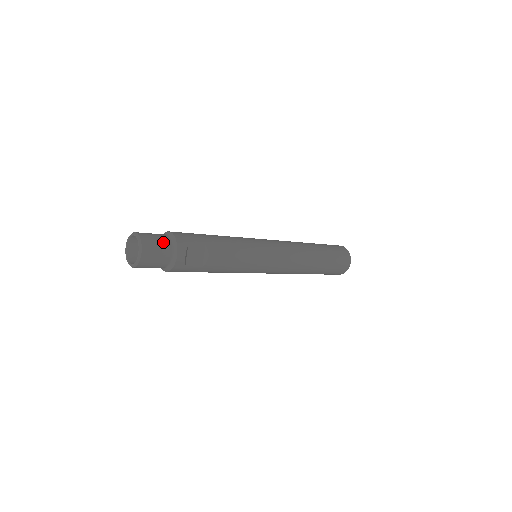
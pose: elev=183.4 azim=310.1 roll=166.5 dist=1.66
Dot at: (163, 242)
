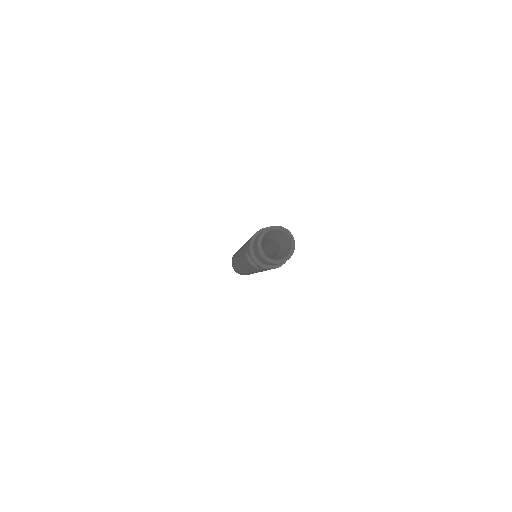
Dot at: occluded
